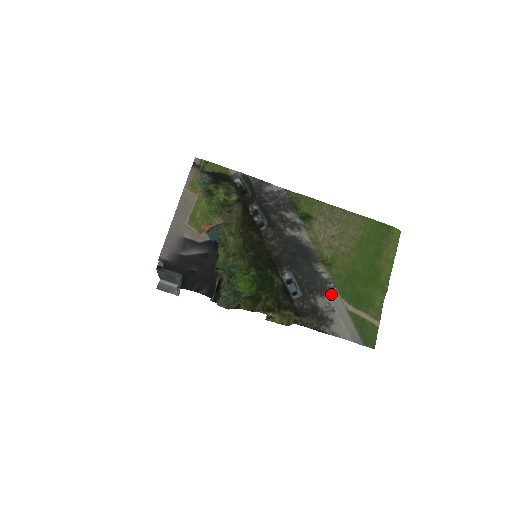
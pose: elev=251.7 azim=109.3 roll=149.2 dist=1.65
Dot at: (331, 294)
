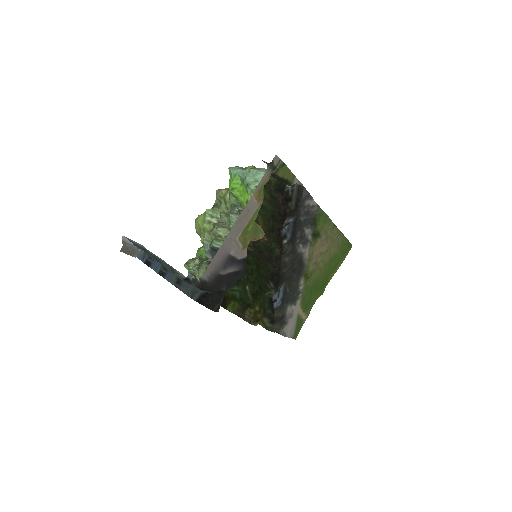
Dot at: (297, 303)
